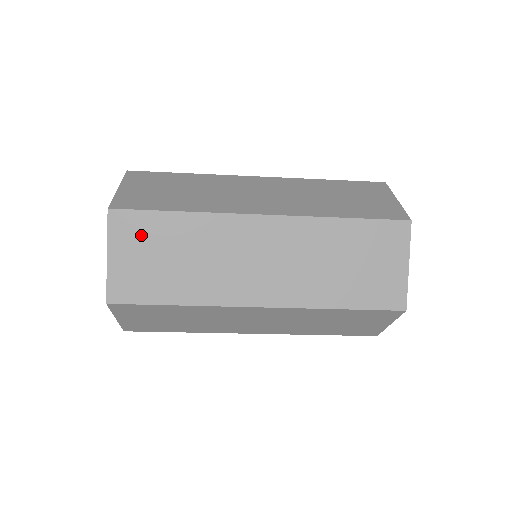
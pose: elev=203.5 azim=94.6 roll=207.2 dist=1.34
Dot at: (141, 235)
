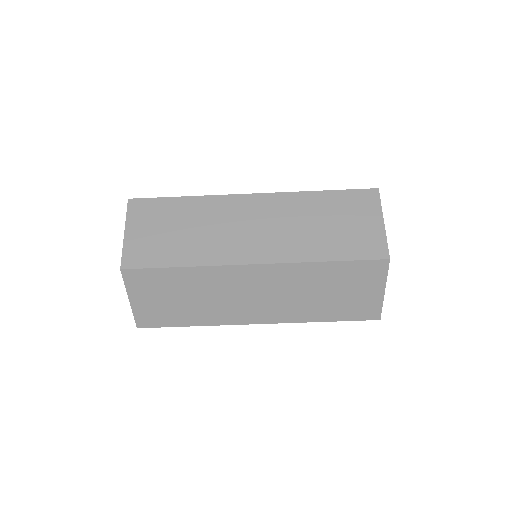
Dot at: occluded
